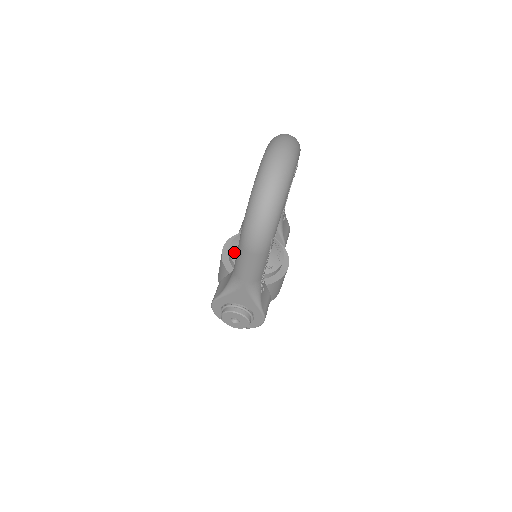
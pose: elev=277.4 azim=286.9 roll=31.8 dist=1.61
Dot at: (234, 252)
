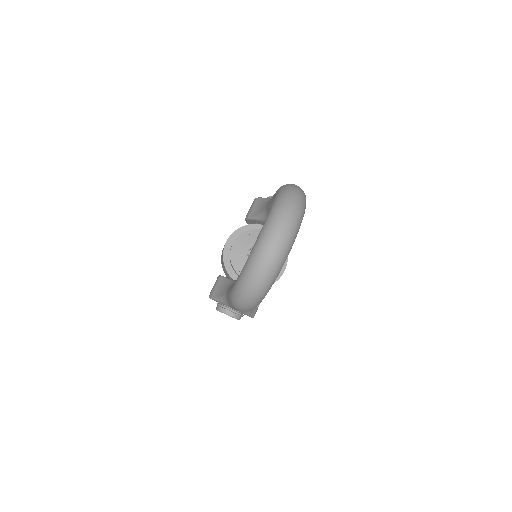
Dot at: (234, 255)
